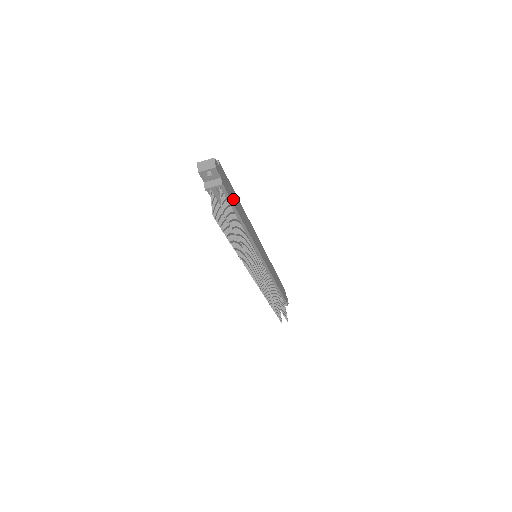
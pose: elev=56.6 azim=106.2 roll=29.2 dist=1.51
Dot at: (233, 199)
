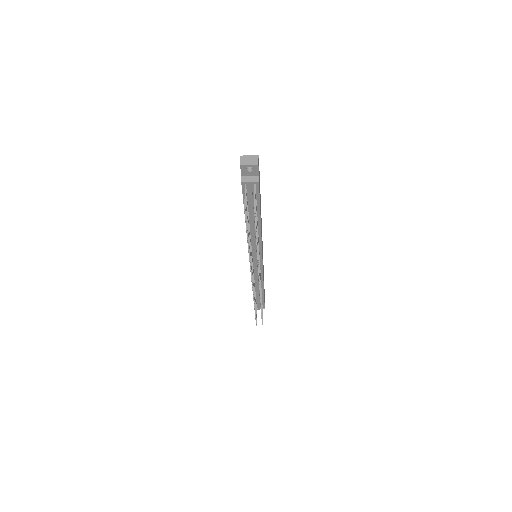
Dot at: occluded
